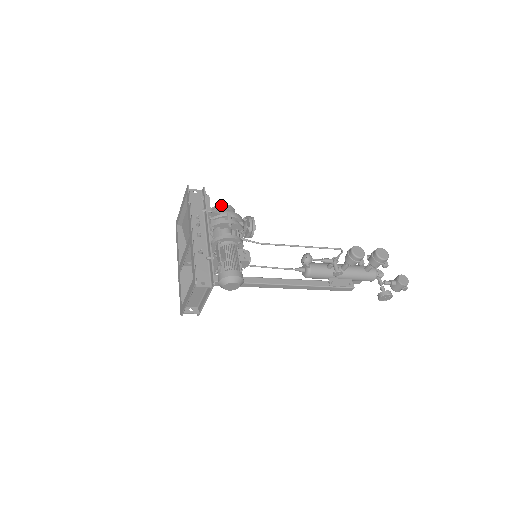
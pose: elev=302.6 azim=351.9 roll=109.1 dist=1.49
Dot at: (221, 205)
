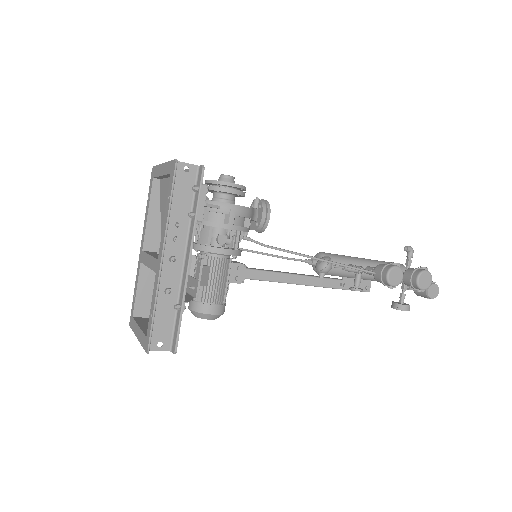
Dot at: (226, 184)
